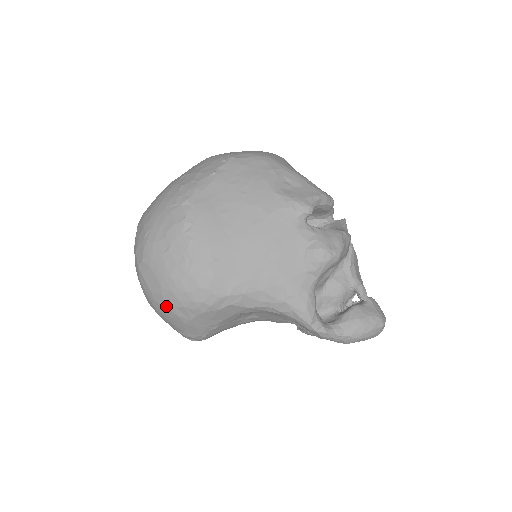
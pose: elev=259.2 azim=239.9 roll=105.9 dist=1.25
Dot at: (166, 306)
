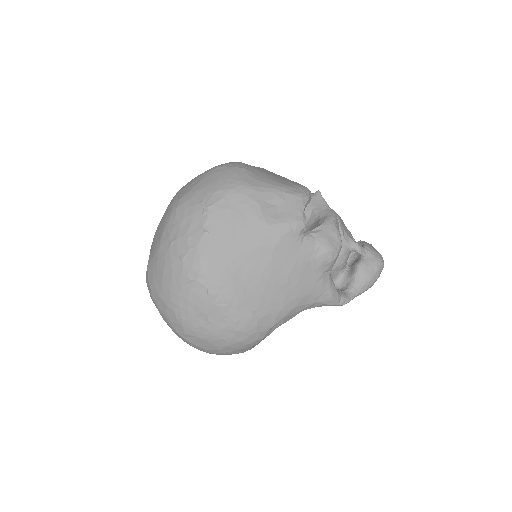
Dot at: (224, 353)
